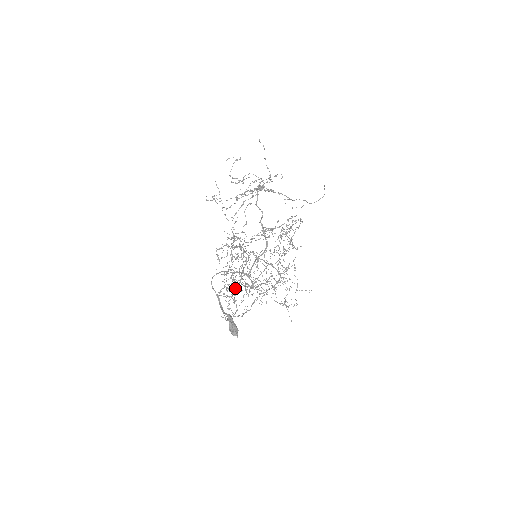
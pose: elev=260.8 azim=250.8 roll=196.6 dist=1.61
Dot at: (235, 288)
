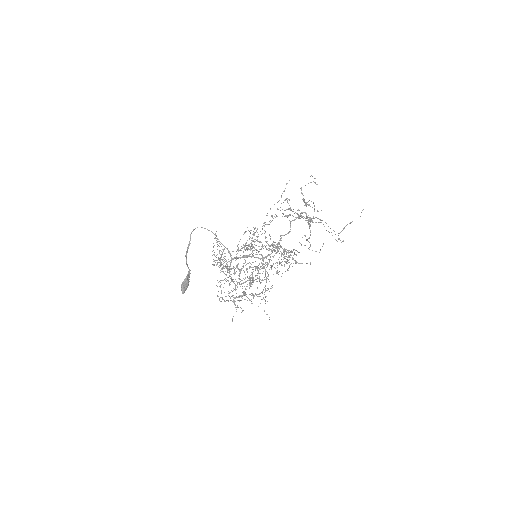
Dot at: occluded
